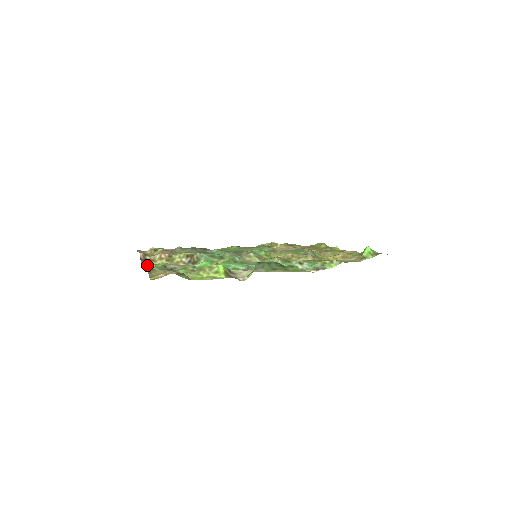
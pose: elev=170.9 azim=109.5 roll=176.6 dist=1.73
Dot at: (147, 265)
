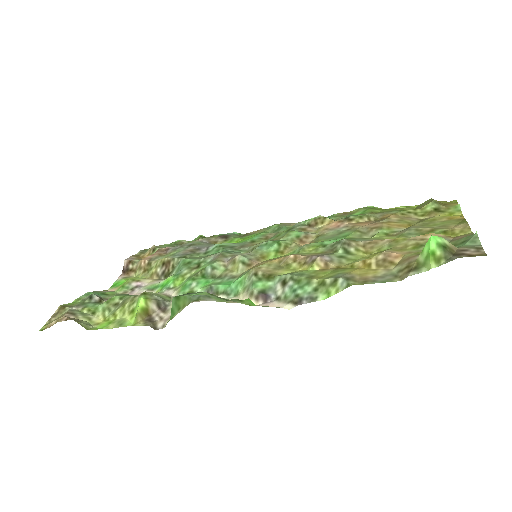
Dot at: (120, 280)
